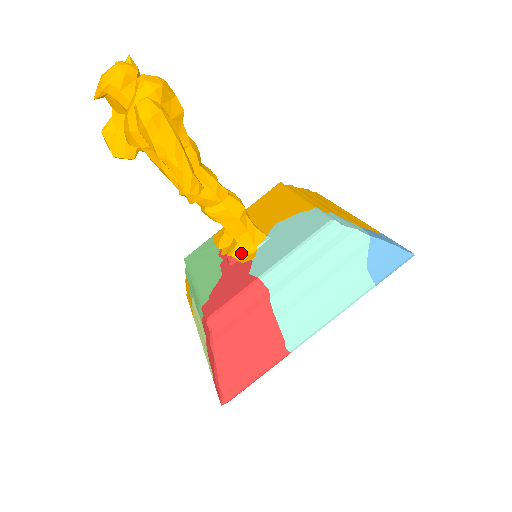
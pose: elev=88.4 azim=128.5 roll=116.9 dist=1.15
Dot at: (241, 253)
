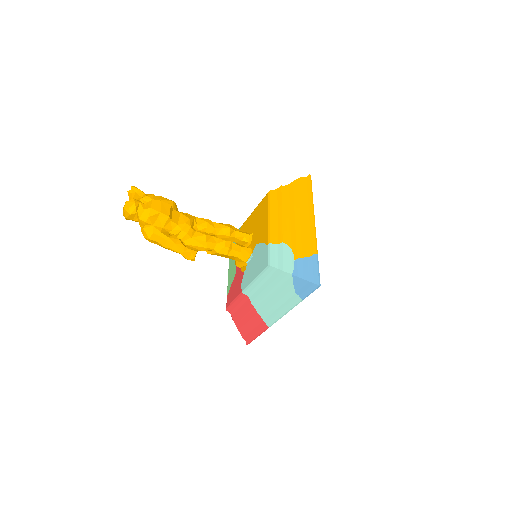
Dot at: (240, 265)
